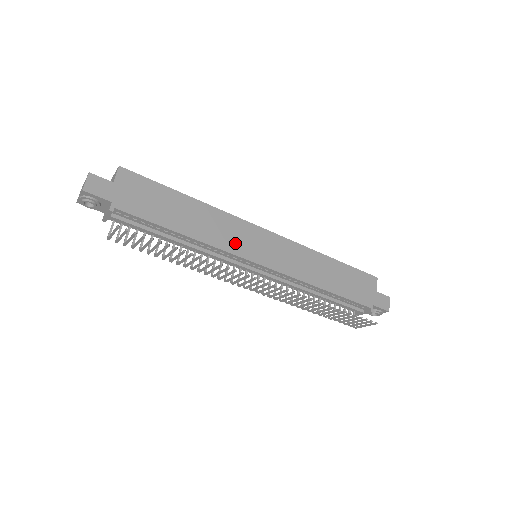
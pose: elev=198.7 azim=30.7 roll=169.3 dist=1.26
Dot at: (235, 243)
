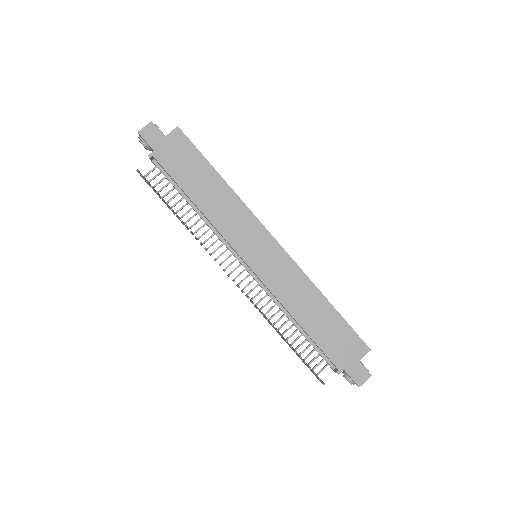
Dot at: (236, 234)
